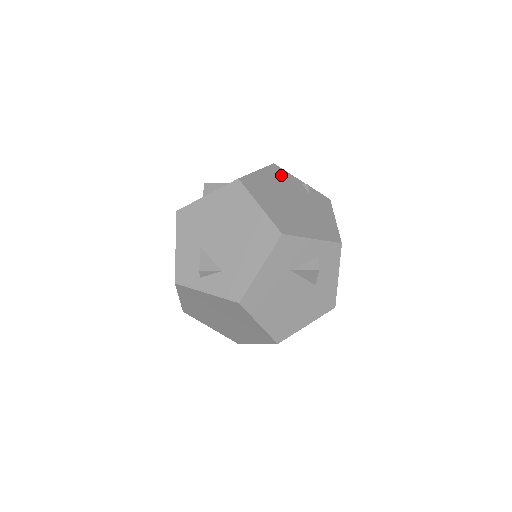
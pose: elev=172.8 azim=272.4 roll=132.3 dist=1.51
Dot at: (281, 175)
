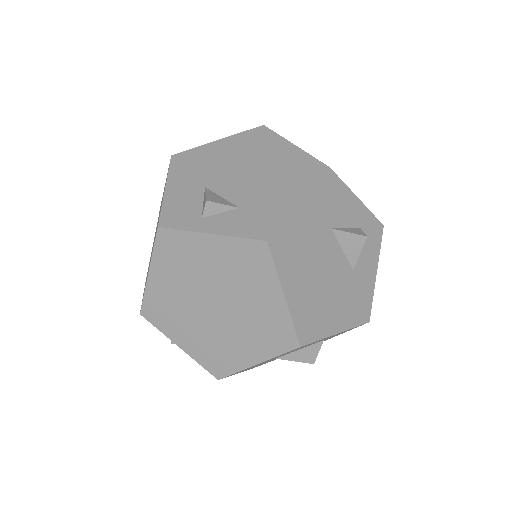
Dot at: occluded
